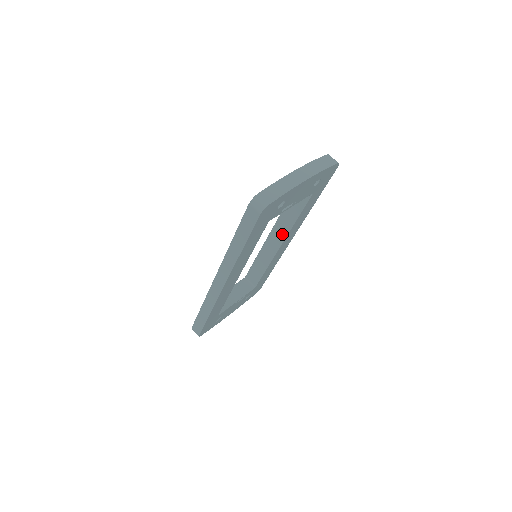
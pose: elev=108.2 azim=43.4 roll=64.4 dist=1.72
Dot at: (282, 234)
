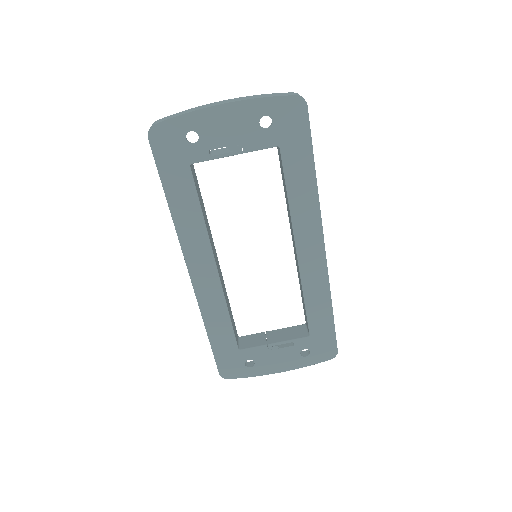
Dot at: (292, 230)
